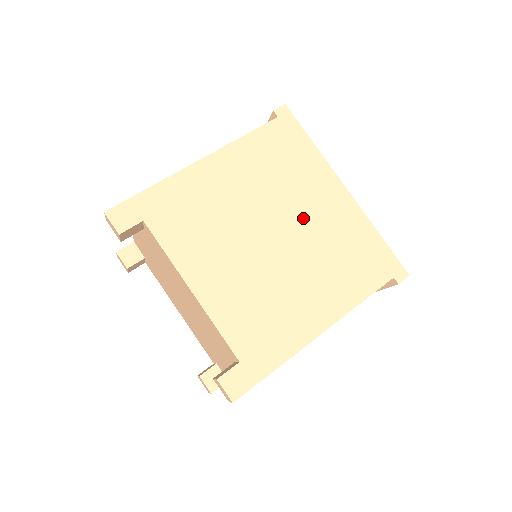
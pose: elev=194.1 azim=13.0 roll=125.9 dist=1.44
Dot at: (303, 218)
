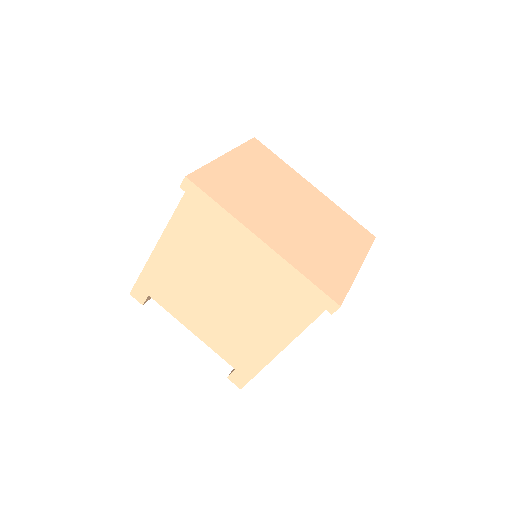
Dot at: (237, 275)
